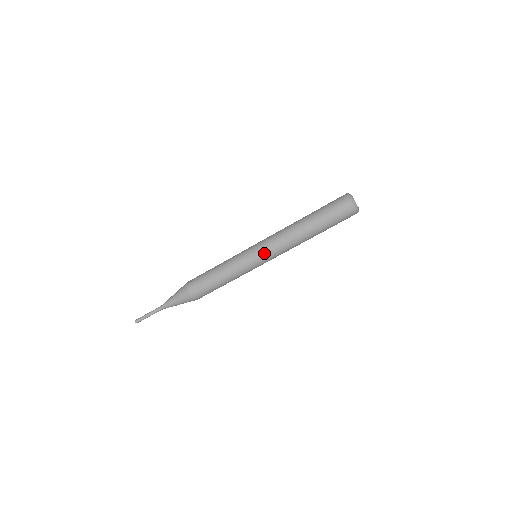
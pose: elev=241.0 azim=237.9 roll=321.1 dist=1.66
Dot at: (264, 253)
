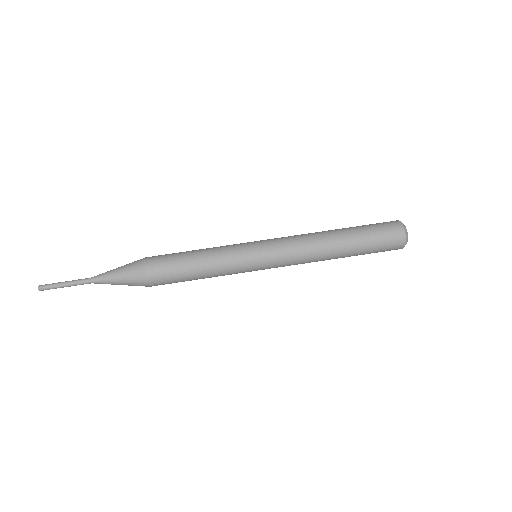
Dot at: (272, 248)
